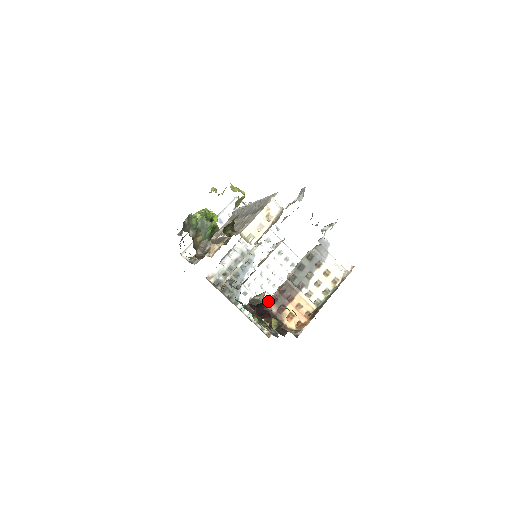
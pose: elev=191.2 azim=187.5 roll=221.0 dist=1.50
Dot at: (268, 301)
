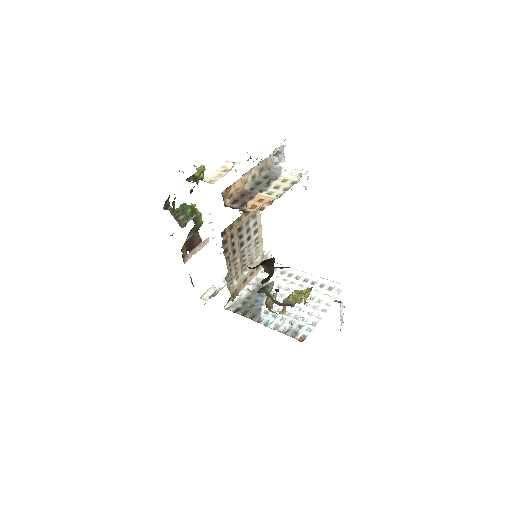
Dot at: (229, 203)
